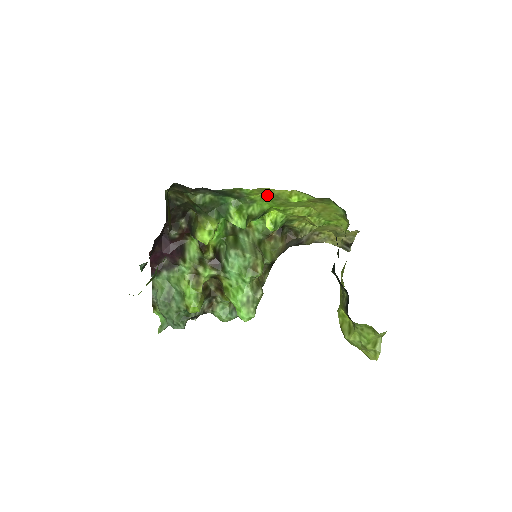
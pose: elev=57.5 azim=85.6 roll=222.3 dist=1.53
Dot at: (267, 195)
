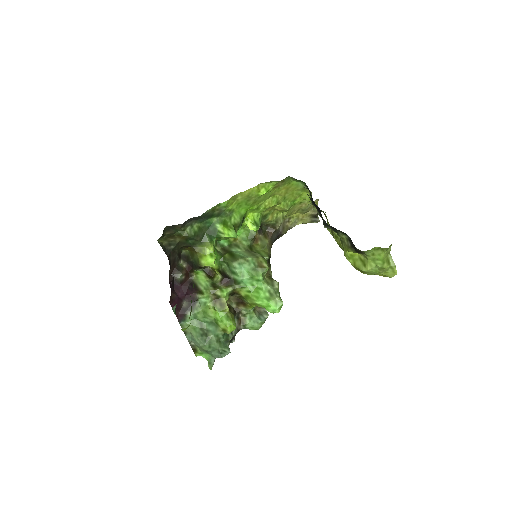
Dot at: (240, 200)
